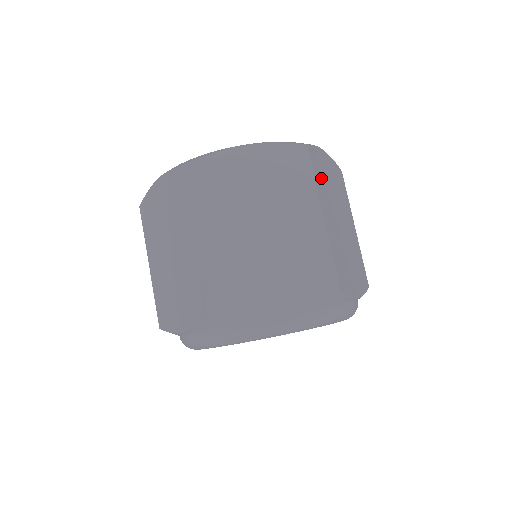
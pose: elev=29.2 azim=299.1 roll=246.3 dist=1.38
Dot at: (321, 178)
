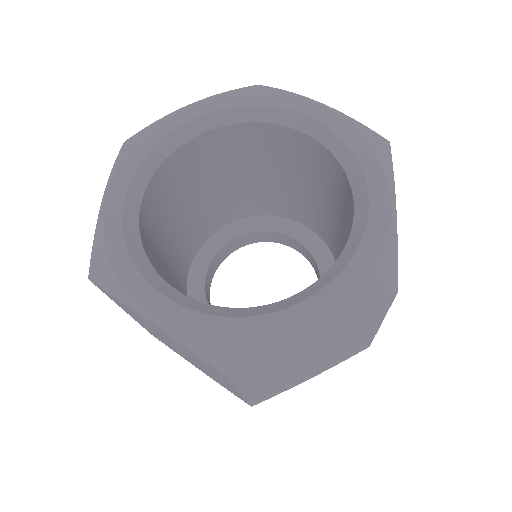
Dot at: occluded
